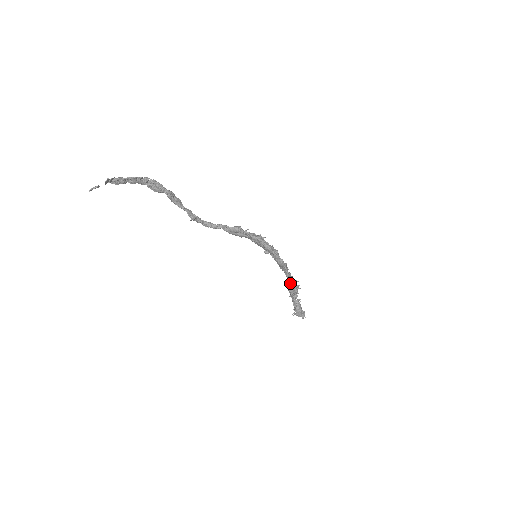
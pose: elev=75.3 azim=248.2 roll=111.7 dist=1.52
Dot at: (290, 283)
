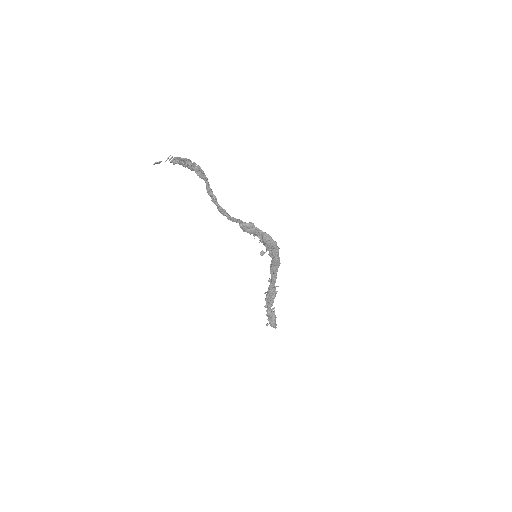
Dot at: (272, 288)
